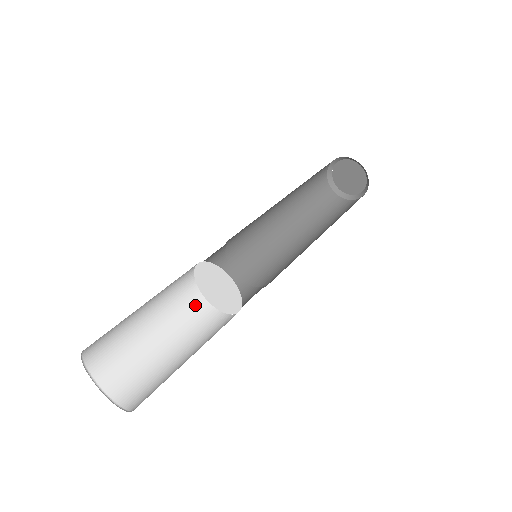
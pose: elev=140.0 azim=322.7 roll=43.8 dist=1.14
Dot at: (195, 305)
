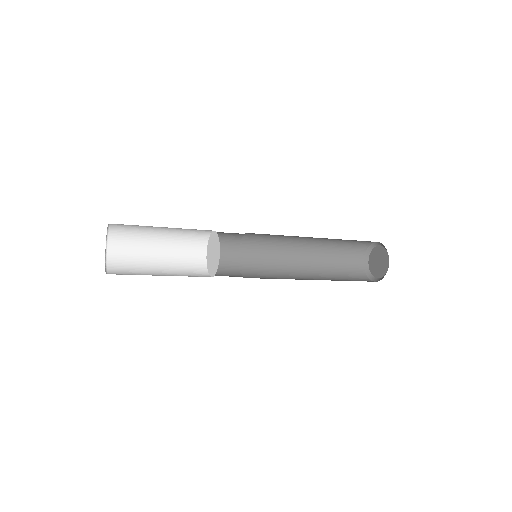
Dot at: (197, 253)
